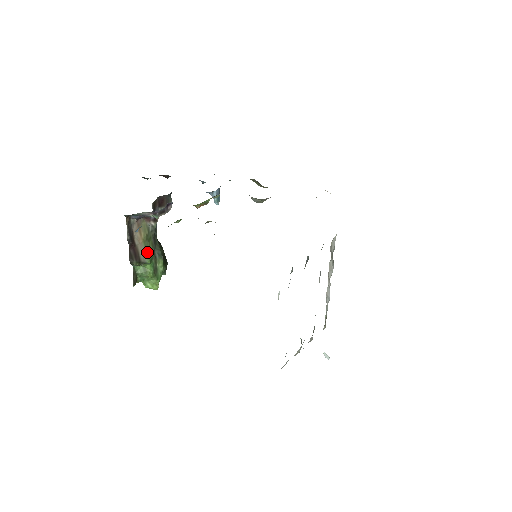
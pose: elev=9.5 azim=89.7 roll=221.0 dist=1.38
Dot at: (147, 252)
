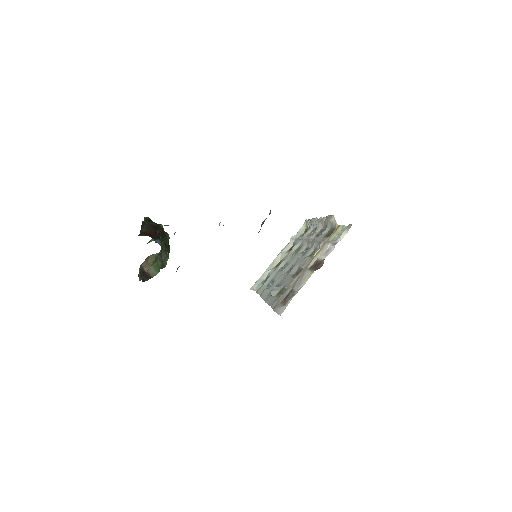
Dot at: (156, 269)
